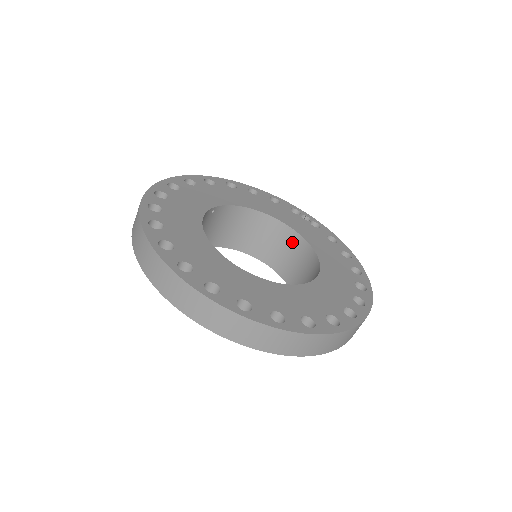
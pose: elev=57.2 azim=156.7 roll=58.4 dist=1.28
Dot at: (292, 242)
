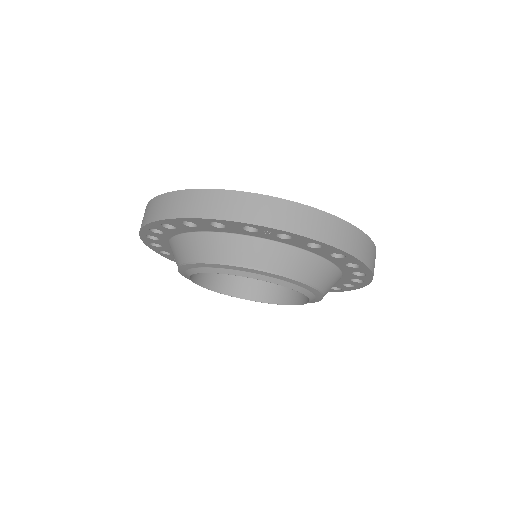
Dot at: occluded
